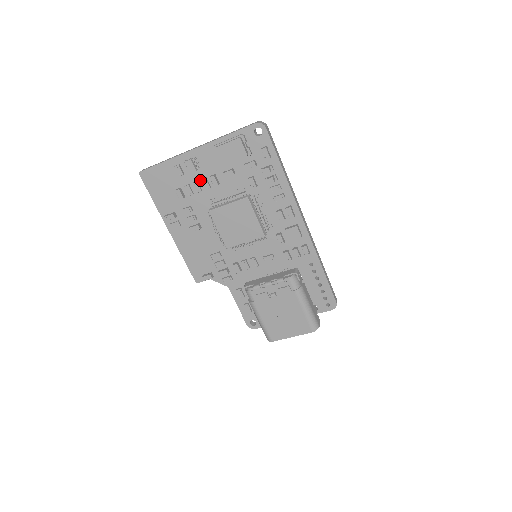
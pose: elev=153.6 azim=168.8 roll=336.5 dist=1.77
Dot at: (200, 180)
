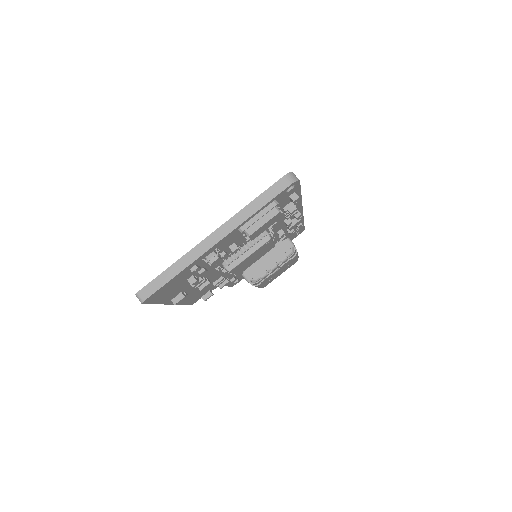
Dot at: occluded
